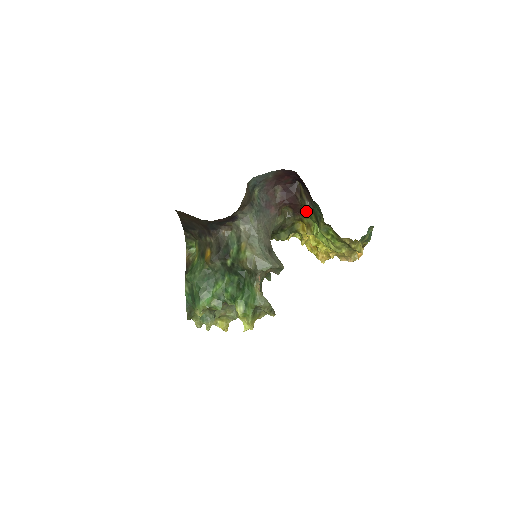
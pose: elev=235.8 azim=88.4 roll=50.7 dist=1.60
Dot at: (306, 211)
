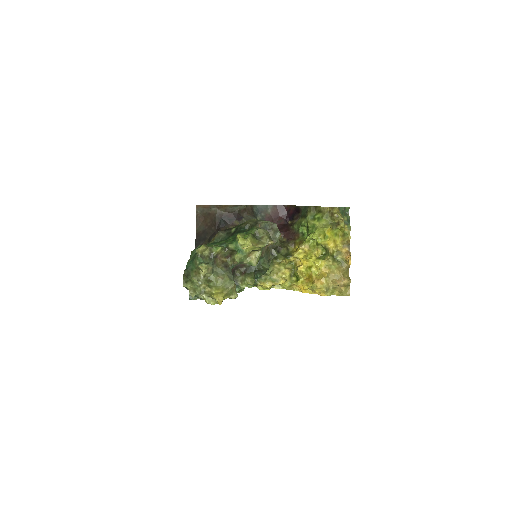
Dot at: (297, 231)
